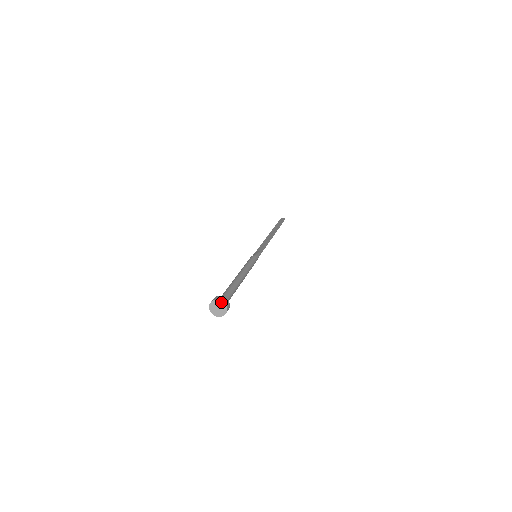
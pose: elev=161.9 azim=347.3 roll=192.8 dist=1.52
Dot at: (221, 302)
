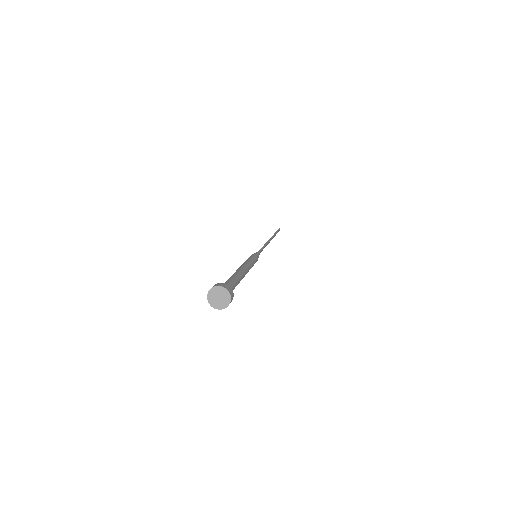
Dot at: (216, 288)
